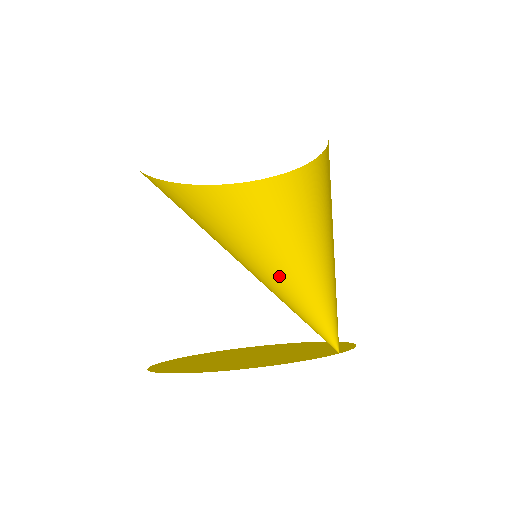
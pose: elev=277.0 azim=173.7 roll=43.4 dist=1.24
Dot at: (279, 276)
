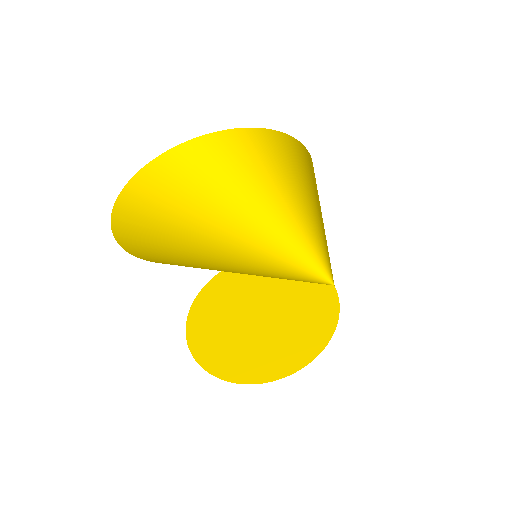
Dot at: (268, 256)
